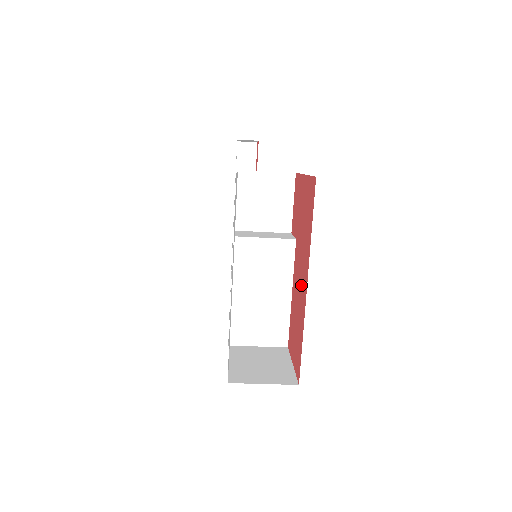
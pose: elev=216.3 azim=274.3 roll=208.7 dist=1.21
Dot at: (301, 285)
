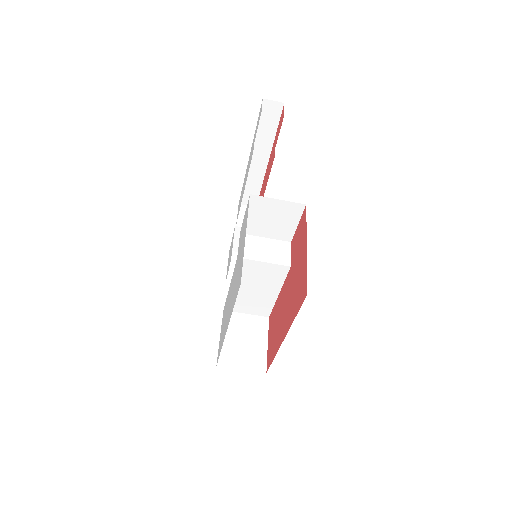
Dot at: (283, 320)
